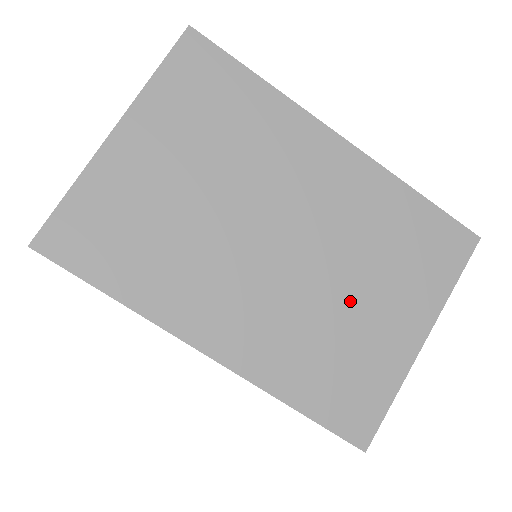
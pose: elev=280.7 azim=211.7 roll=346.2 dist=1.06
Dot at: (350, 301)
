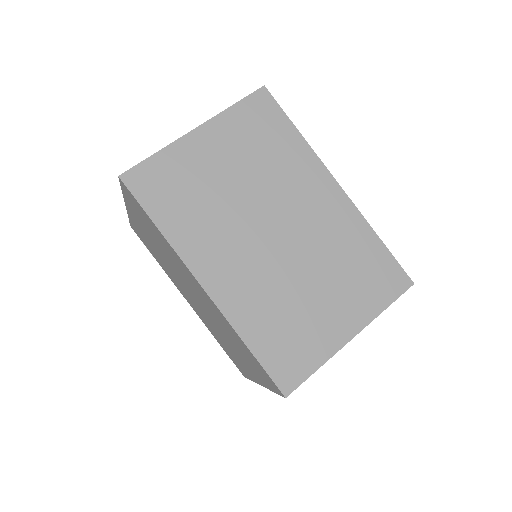
Dot at: (309, 290)
